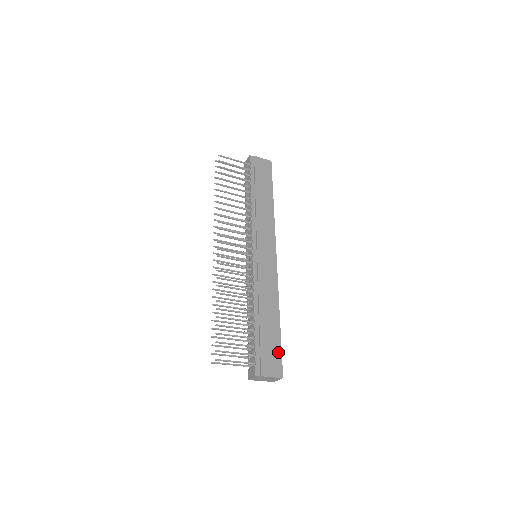
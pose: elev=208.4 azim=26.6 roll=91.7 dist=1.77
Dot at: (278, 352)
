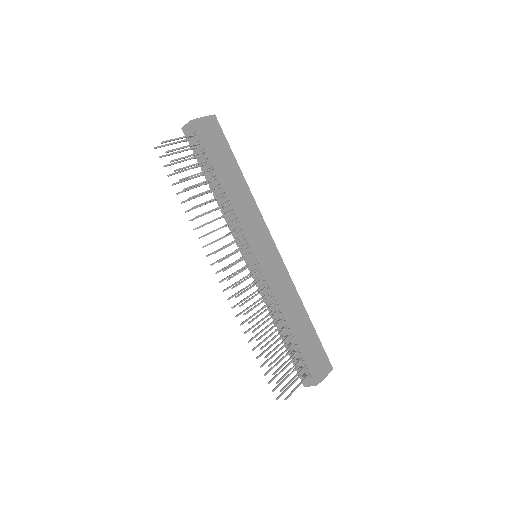
Dot at: (321, 349)
